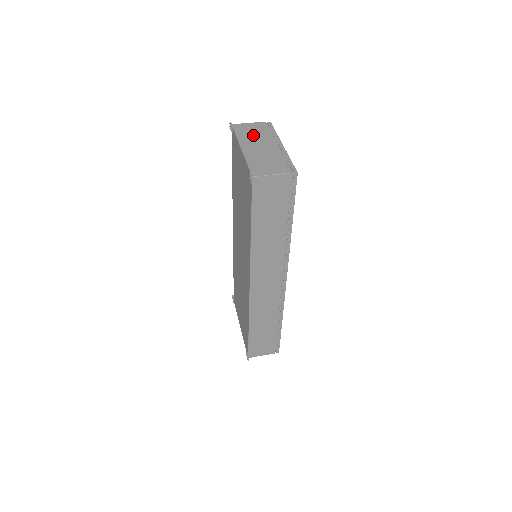
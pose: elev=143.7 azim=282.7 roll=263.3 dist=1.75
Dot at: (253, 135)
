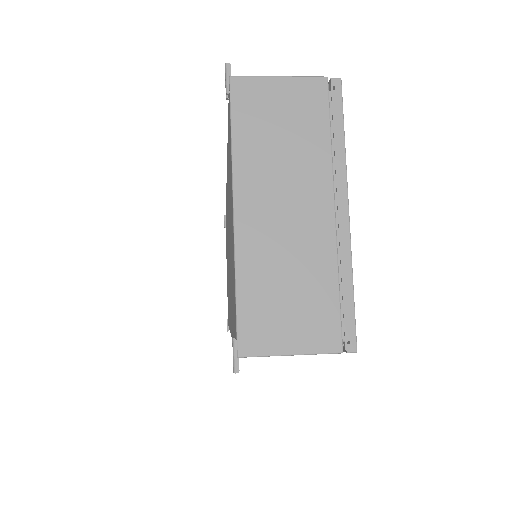
Dot at: (278, 148)
